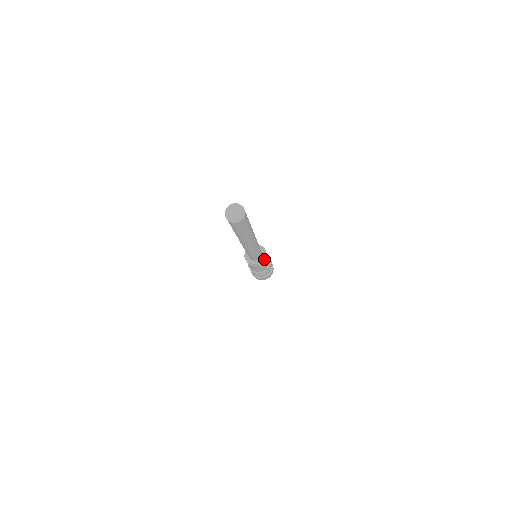
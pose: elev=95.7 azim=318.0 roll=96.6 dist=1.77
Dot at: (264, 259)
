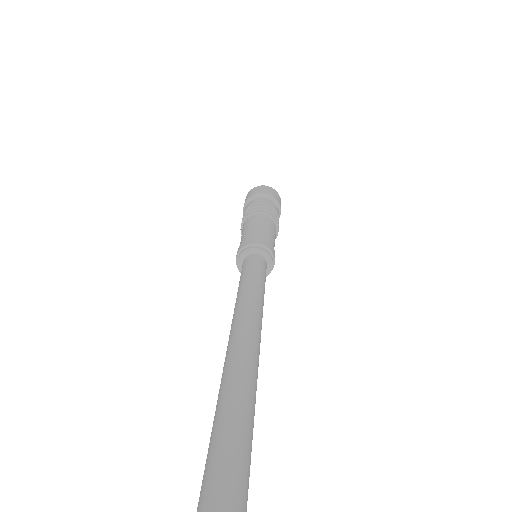
Dot at: (270, 270)
